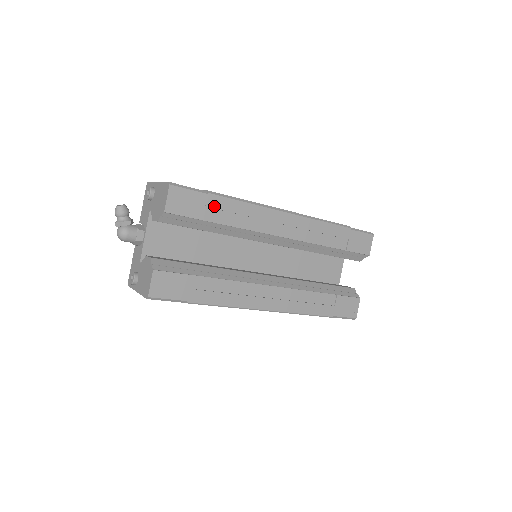
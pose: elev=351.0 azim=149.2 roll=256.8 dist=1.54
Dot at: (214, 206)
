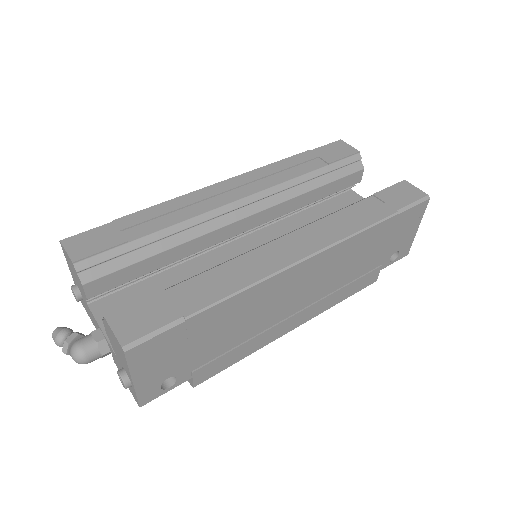
Dot at: (131, 225)
